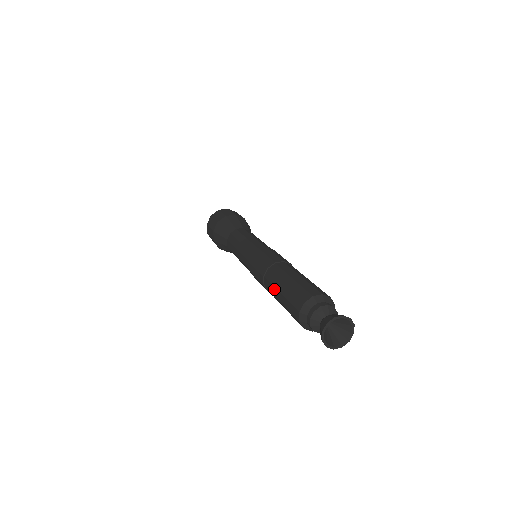
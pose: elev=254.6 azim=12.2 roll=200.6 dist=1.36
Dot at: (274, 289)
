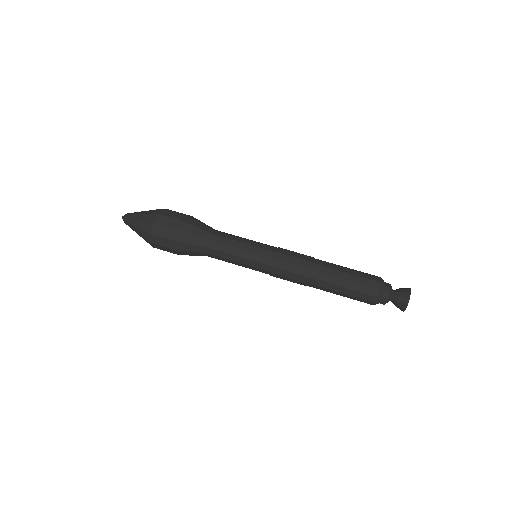
Dot at: (331, 285)
